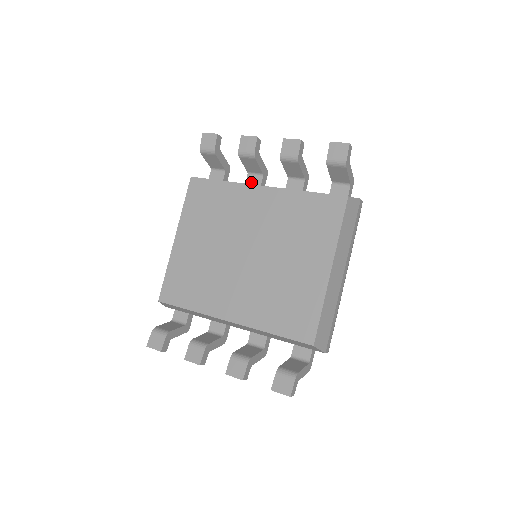
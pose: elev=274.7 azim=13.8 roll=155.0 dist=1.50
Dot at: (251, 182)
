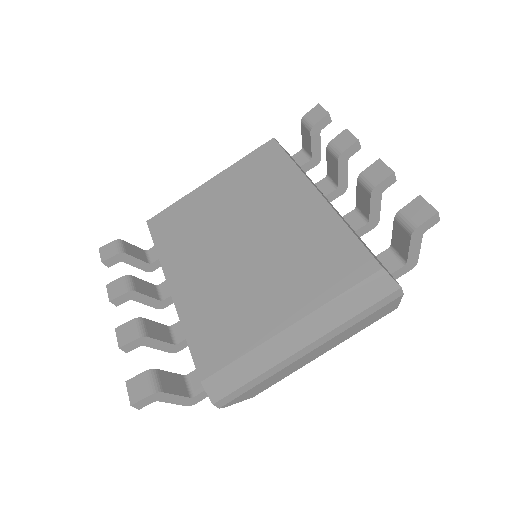
Dot at: (321, 186)
